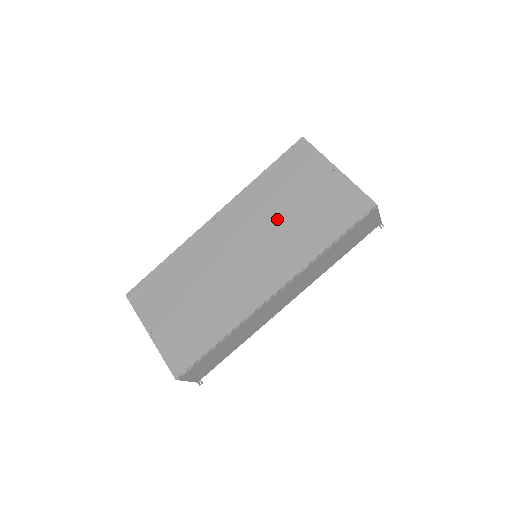
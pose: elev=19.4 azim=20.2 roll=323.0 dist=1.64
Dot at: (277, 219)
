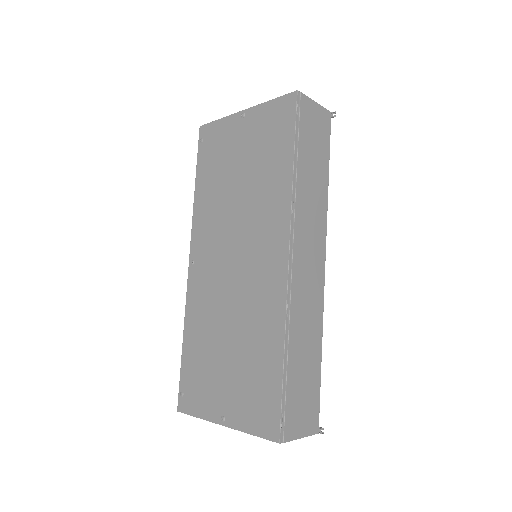
Dot at: (235, 201)
